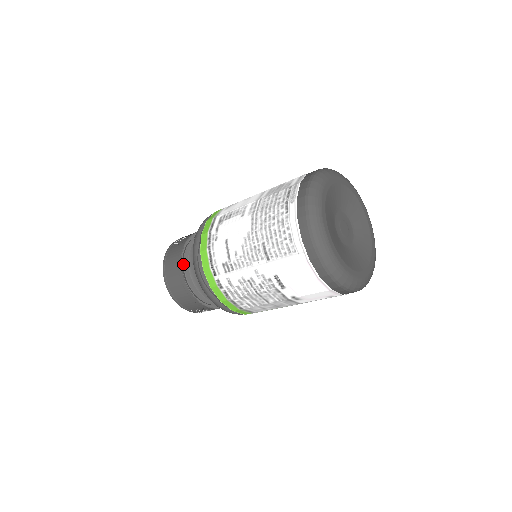
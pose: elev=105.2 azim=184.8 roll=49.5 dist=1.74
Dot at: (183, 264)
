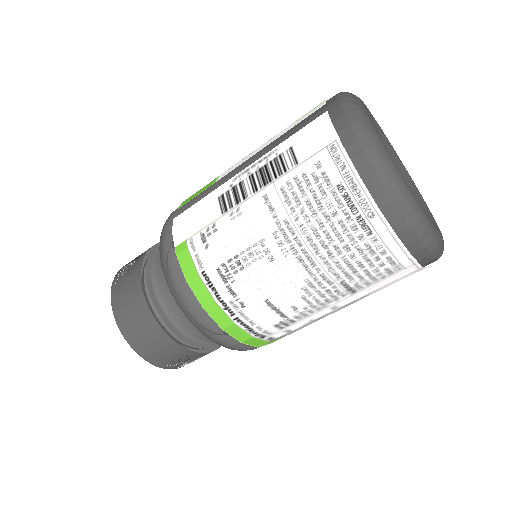
Dot at: (180, 341)
